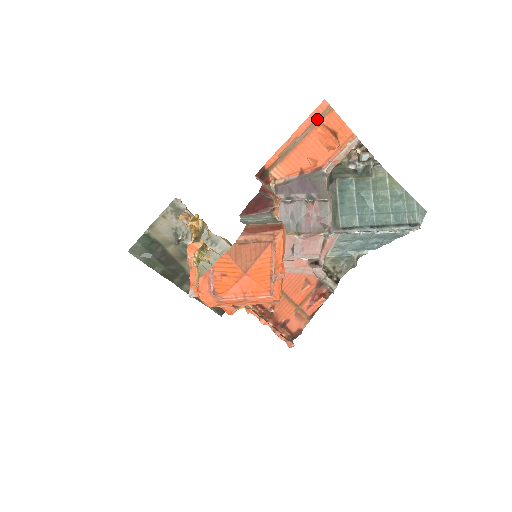
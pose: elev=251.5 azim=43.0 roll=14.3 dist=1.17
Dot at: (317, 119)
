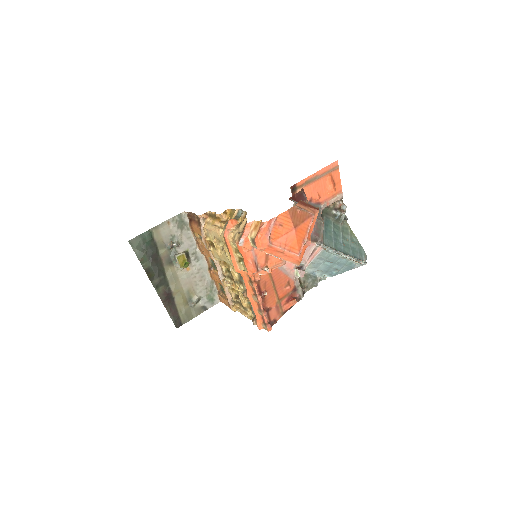
Dot at: (330, 170)
